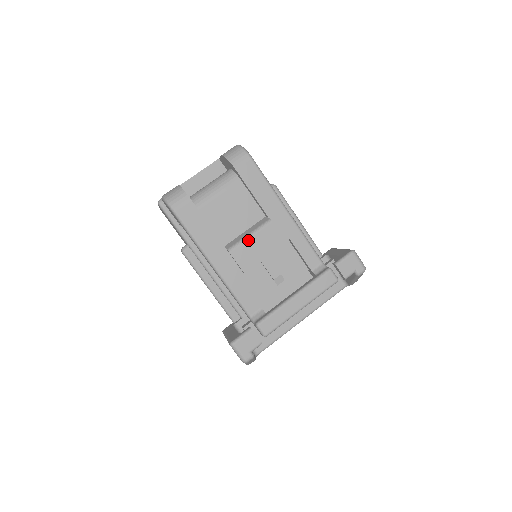
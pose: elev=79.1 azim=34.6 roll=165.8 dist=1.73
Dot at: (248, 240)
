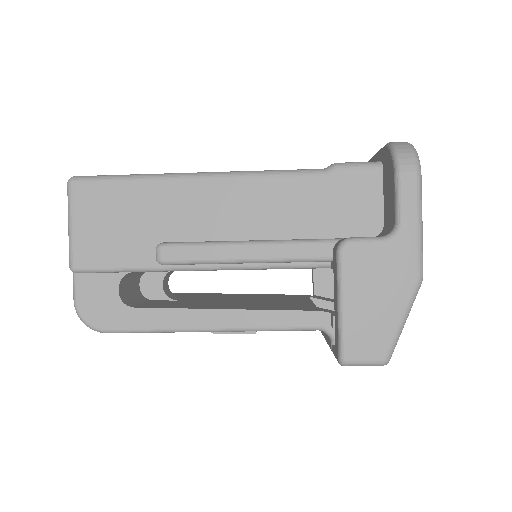
Dot at: occluded
